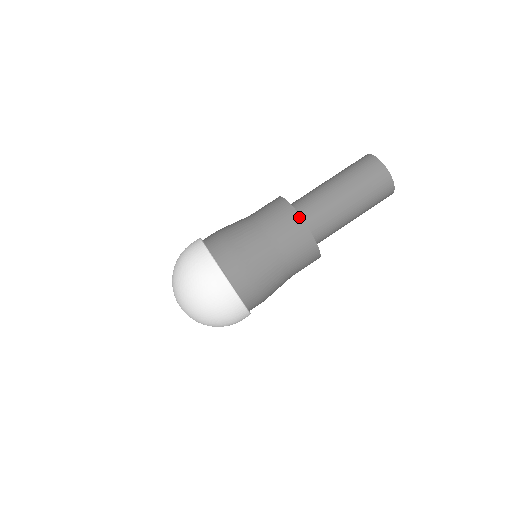
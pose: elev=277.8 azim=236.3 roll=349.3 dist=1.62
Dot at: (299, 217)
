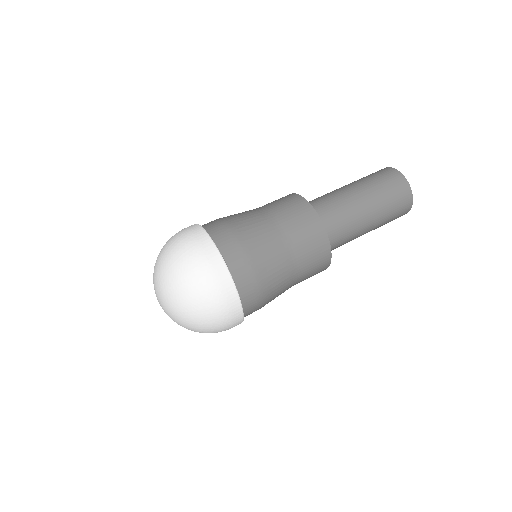
Dot at: (290, 194)
